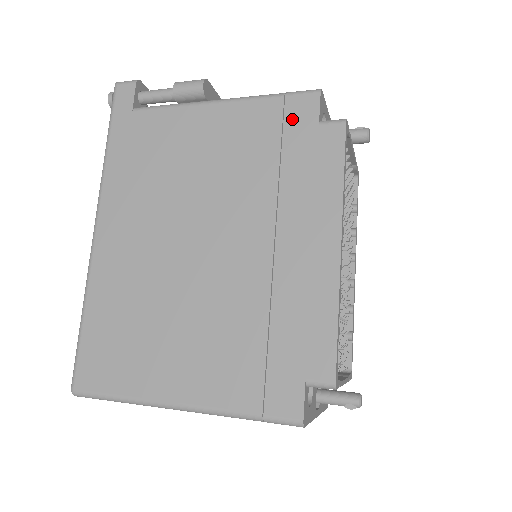
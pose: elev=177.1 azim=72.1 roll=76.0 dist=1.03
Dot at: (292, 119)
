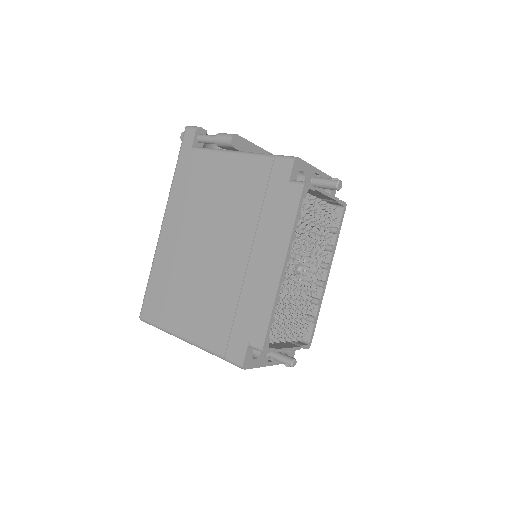
Dot at: (275, 176)
